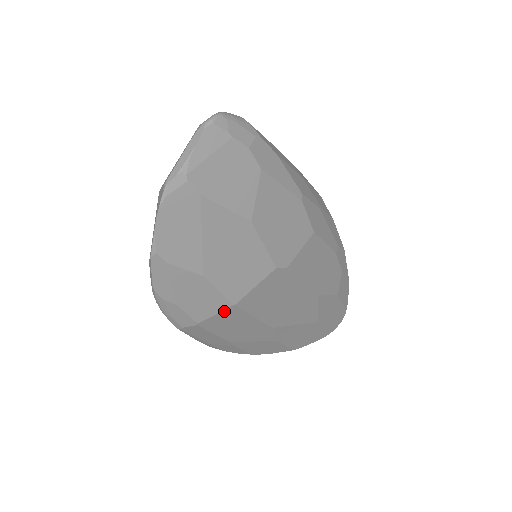
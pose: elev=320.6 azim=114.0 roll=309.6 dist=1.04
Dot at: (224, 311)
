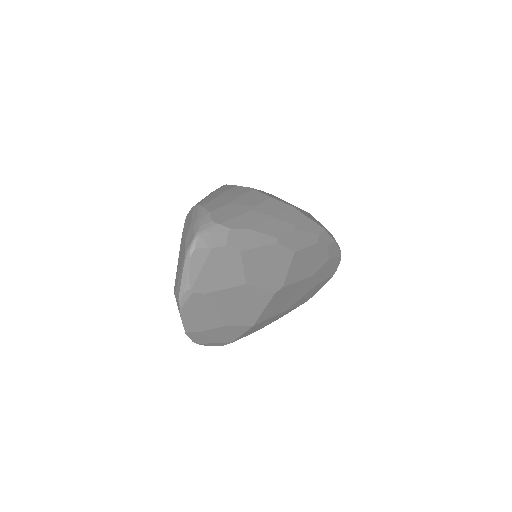
Dot at: (248, 330)
